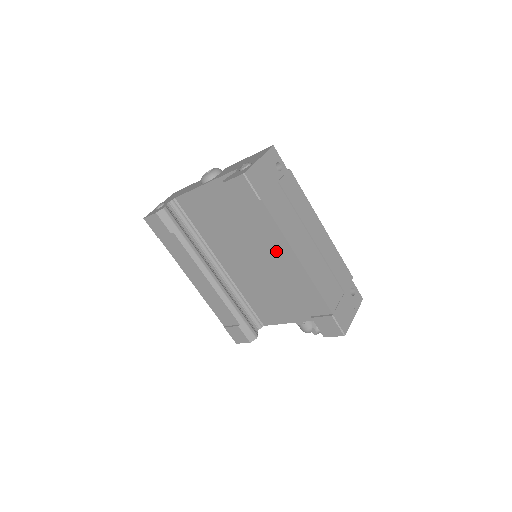
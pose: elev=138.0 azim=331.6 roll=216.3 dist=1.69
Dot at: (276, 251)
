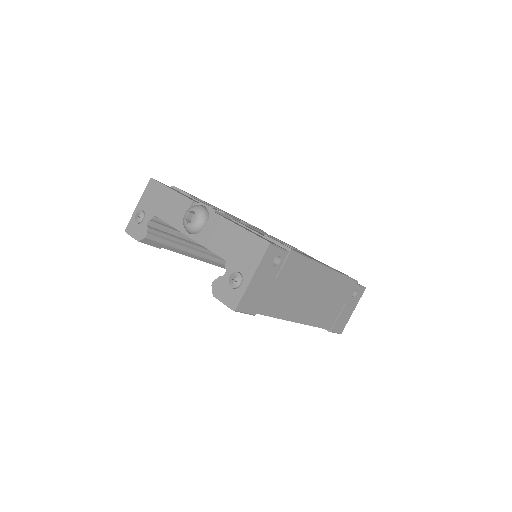
Dot at: occluded
